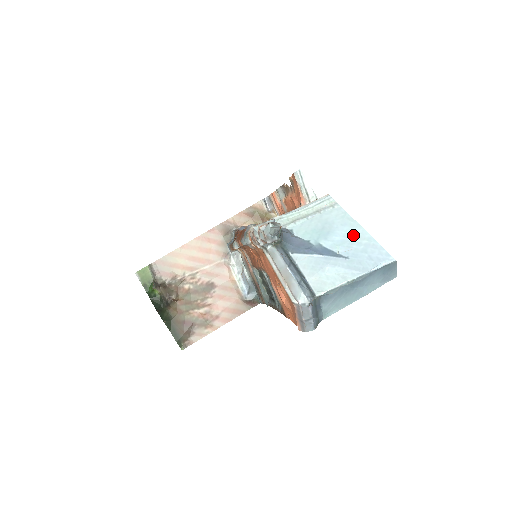
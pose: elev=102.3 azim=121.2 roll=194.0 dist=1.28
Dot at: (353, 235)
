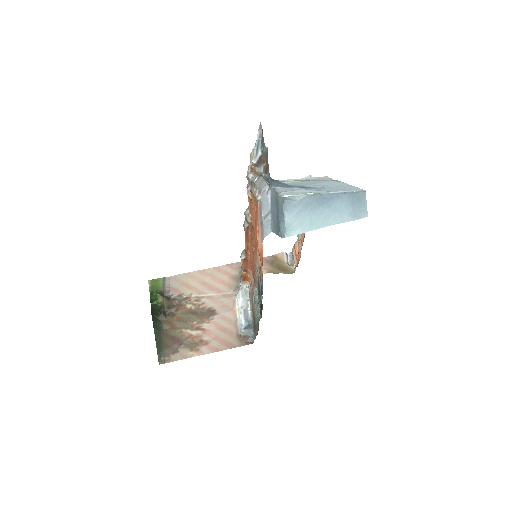
Dot at: (334, 184)
